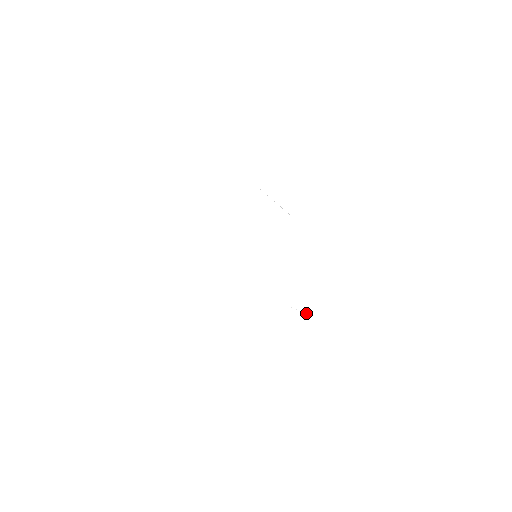
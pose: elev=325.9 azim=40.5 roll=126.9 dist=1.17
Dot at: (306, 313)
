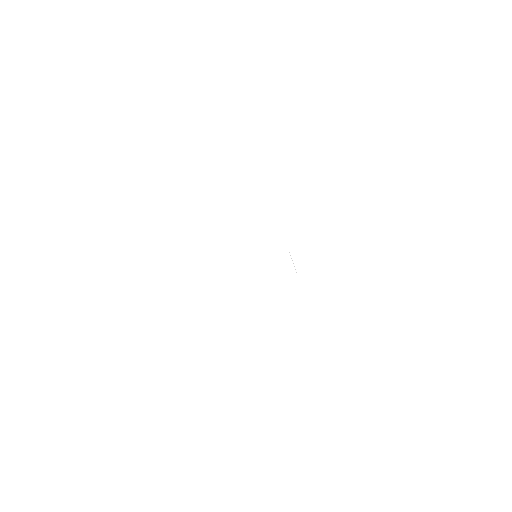
Dot at: occluded
